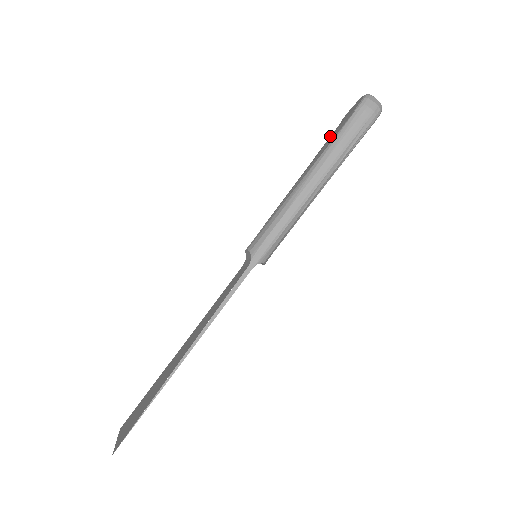
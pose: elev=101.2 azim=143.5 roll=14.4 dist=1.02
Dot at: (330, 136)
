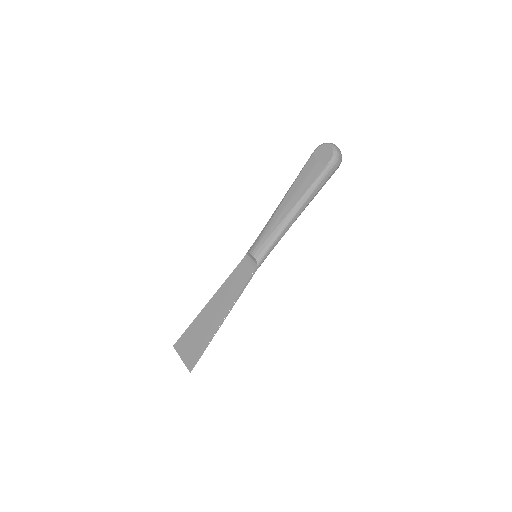
Dot at: (304, 169)
